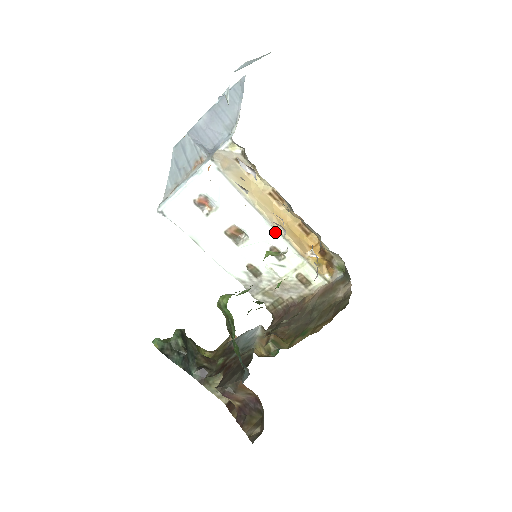
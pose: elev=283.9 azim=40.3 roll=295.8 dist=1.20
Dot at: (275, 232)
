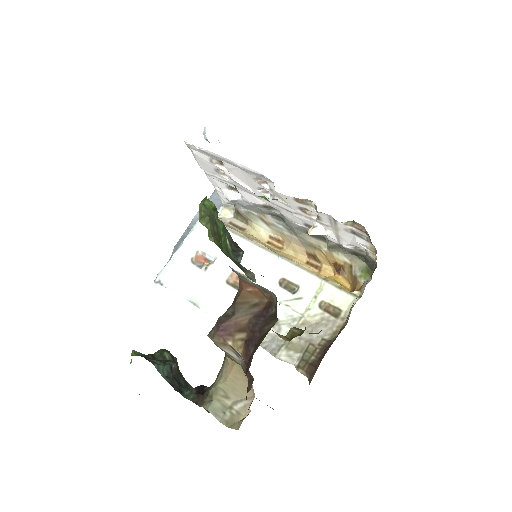
Dot at: (279, 261)
